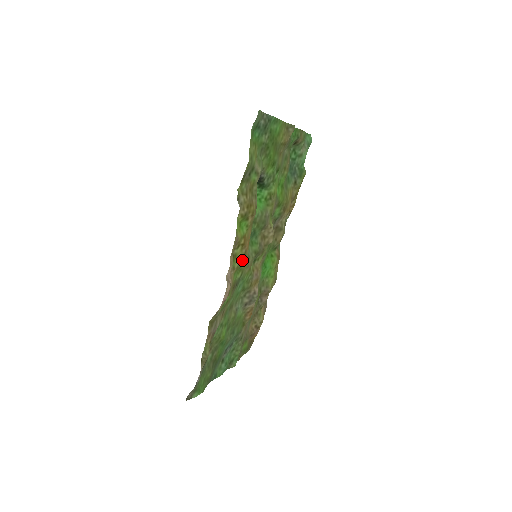
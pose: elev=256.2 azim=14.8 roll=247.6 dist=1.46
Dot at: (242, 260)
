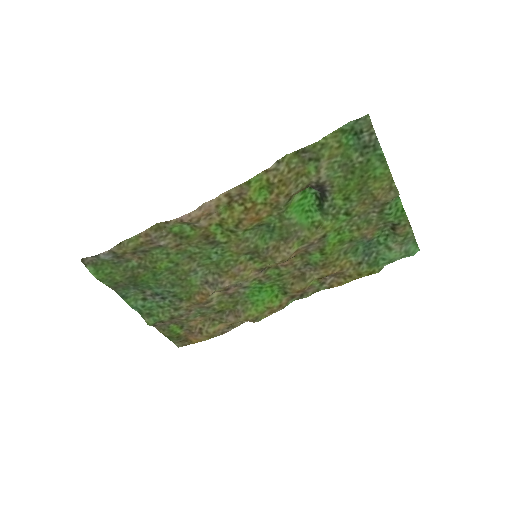
Dot at: (234, 222)
